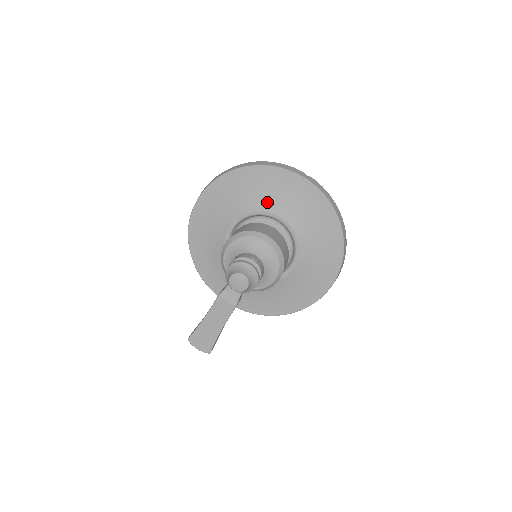
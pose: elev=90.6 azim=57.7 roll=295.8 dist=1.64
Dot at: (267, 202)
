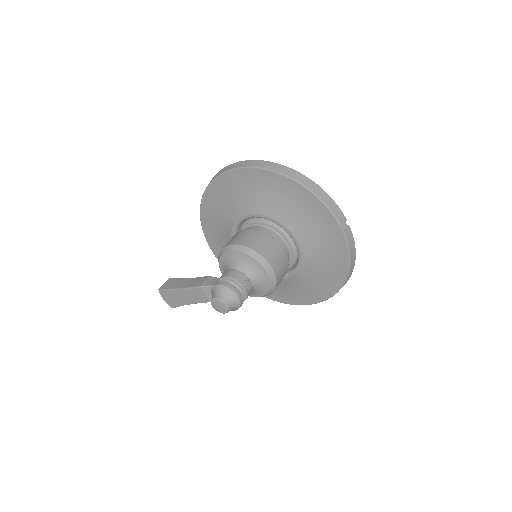
Dot at: (294, 222)
